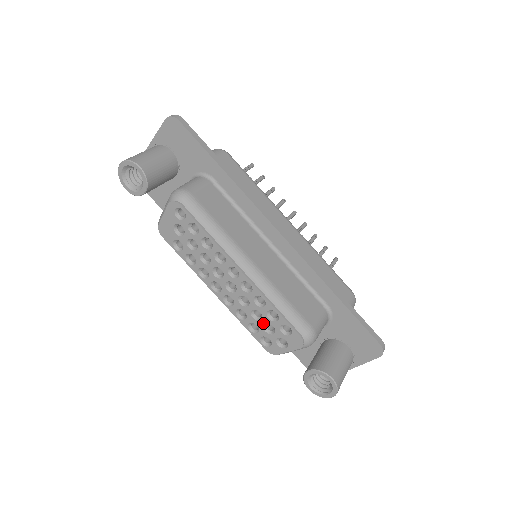
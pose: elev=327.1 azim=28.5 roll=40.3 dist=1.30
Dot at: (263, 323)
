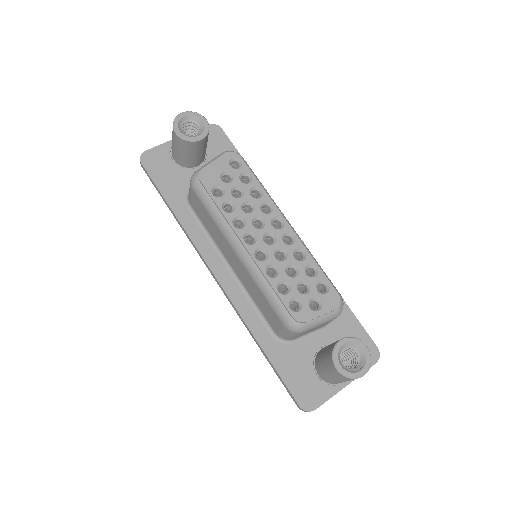
Dot at: (298, 280)
